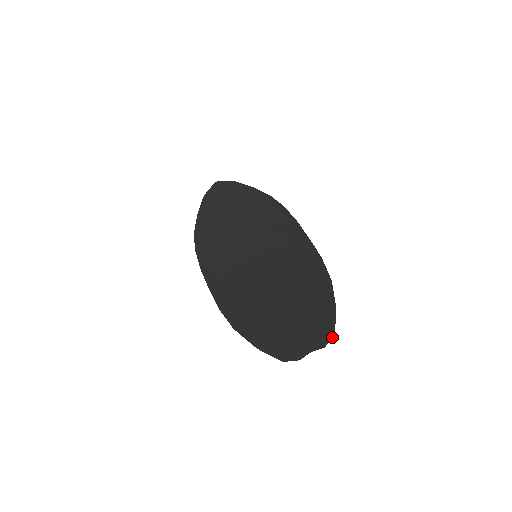
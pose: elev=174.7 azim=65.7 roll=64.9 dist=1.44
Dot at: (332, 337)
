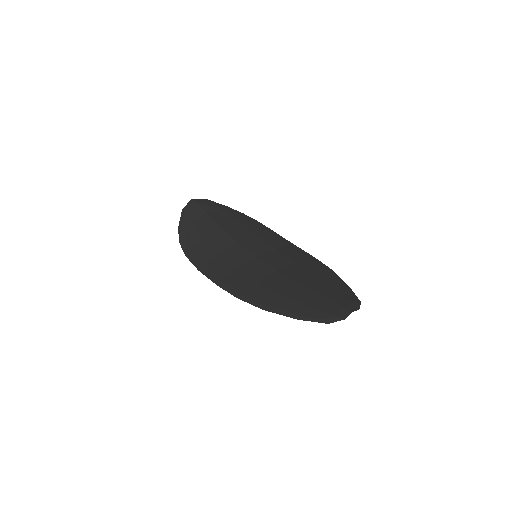
Dot at: (360, 303)
